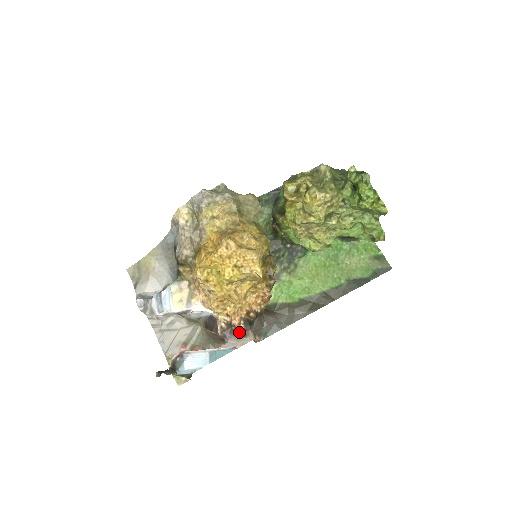
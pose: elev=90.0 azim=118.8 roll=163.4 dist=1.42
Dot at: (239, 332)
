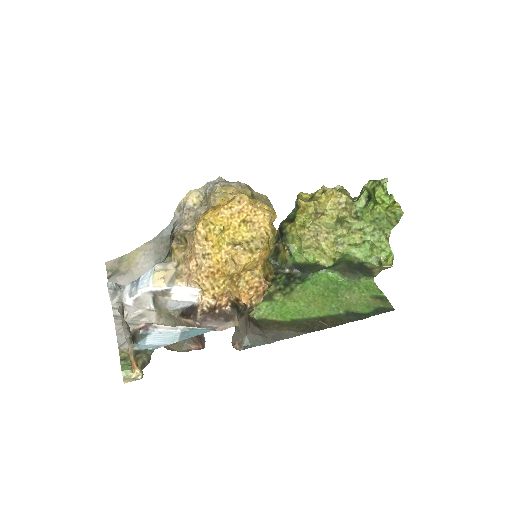
Dot at: (223, 316)
